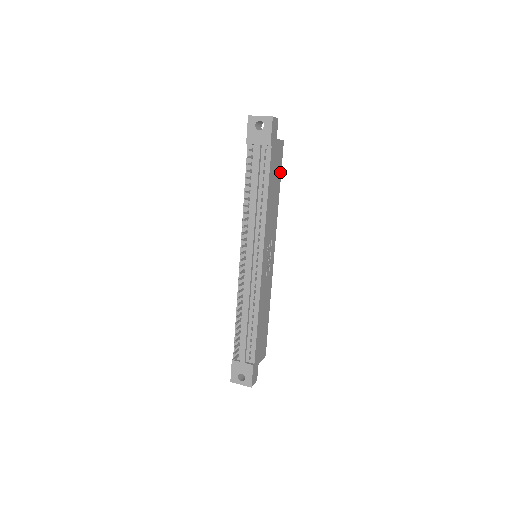
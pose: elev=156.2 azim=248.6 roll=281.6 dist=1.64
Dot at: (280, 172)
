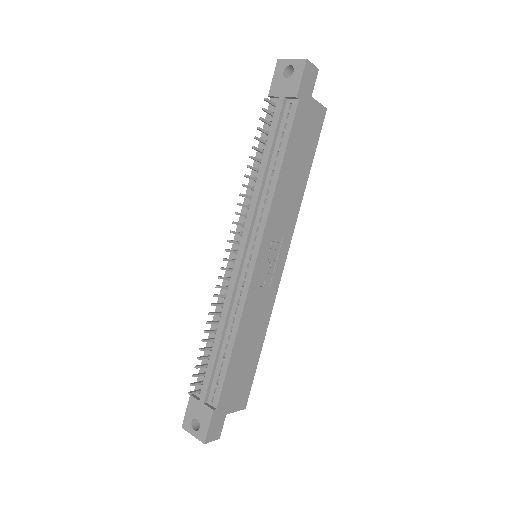
Dot at: (313, 150)
